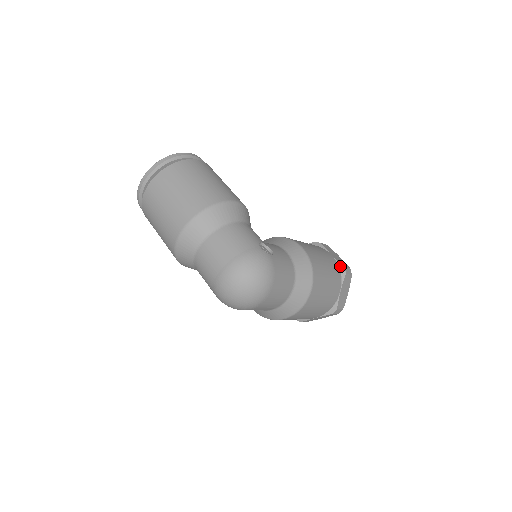
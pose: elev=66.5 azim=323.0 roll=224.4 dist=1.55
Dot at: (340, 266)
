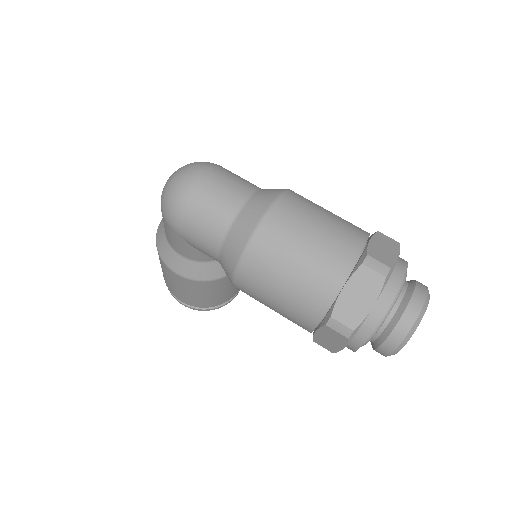
Dot at: occluded
